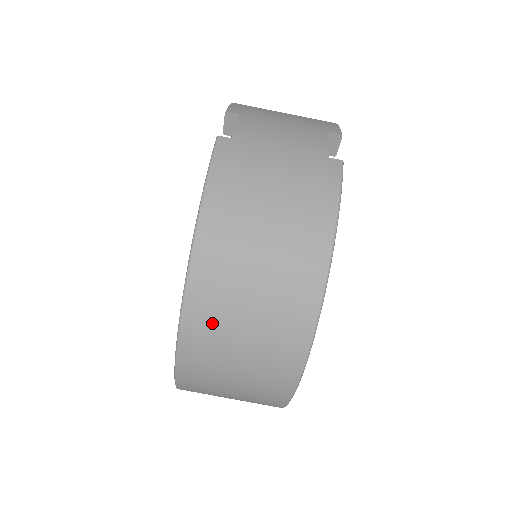
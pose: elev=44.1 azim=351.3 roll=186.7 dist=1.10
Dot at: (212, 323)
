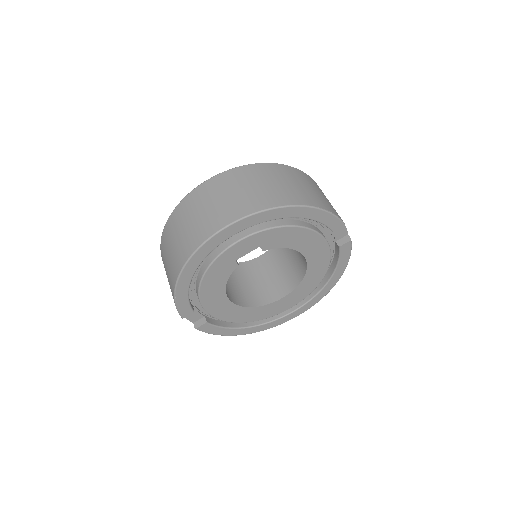
Dot at: (248, 175)
